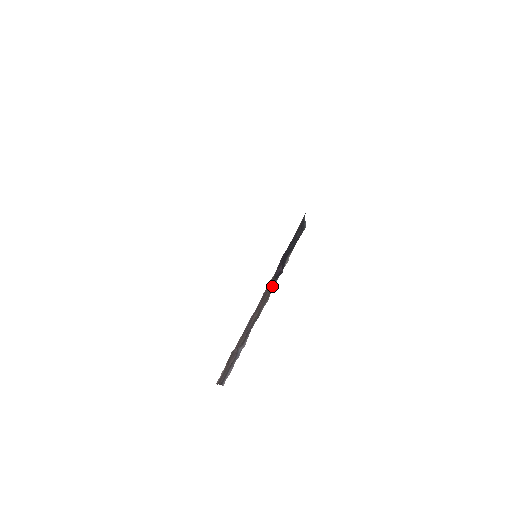
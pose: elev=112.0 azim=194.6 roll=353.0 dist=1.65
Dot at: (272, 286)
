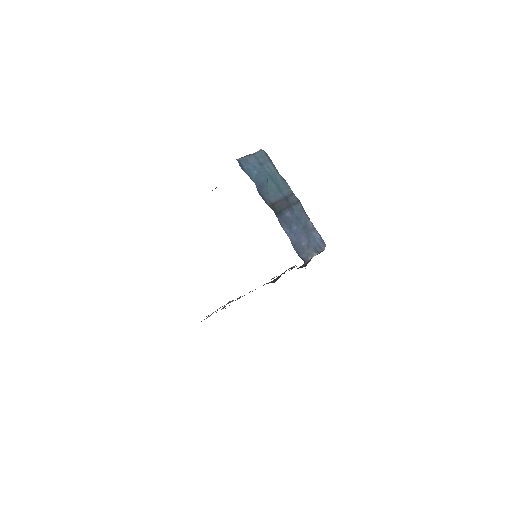
Dot at: occluded
